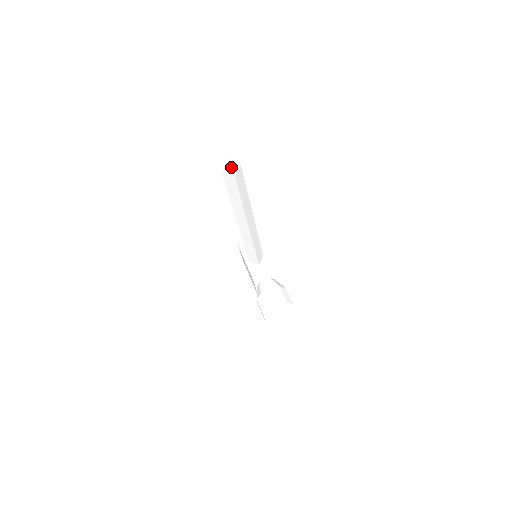
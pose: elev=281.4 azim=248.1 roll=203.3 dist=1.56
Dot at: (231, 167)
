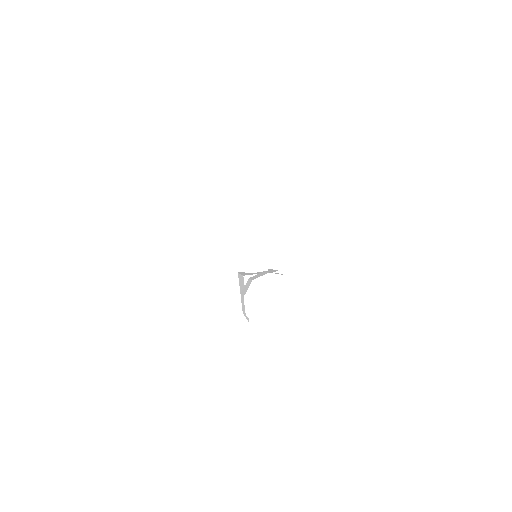
Dot at: (232, 66)
